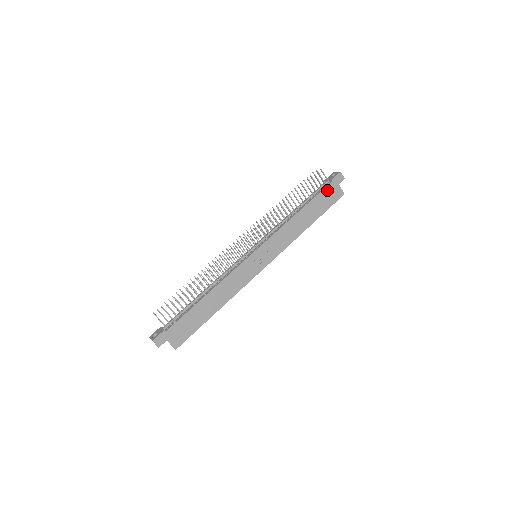
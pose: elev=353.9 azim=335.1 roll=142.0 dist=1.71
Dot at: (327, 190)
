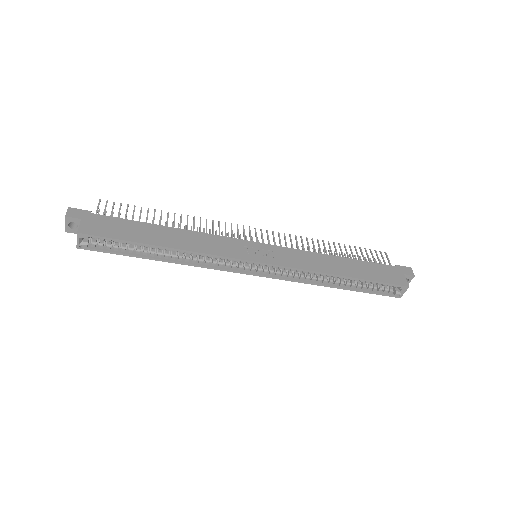
Dot at: (385, 268)
